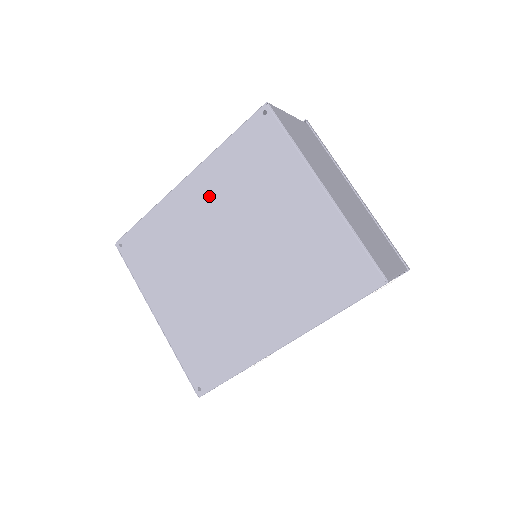
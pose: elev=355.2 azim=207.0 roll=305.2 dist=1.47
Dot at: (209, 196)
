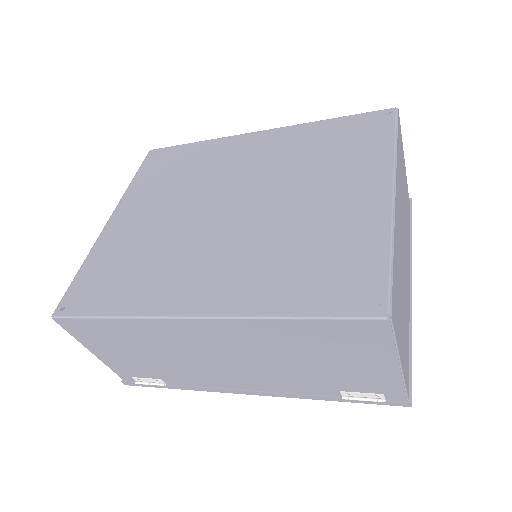
Dot at: (270, 150)
